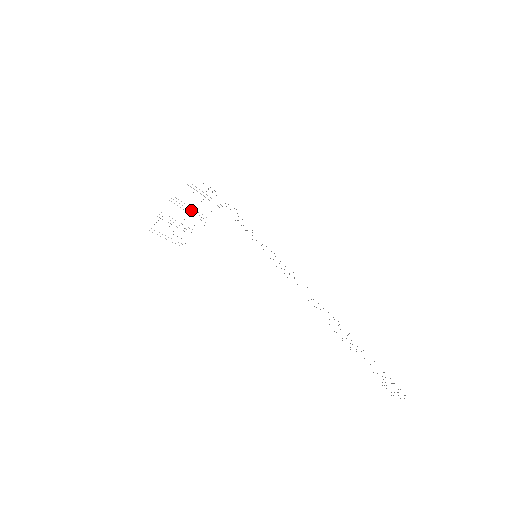
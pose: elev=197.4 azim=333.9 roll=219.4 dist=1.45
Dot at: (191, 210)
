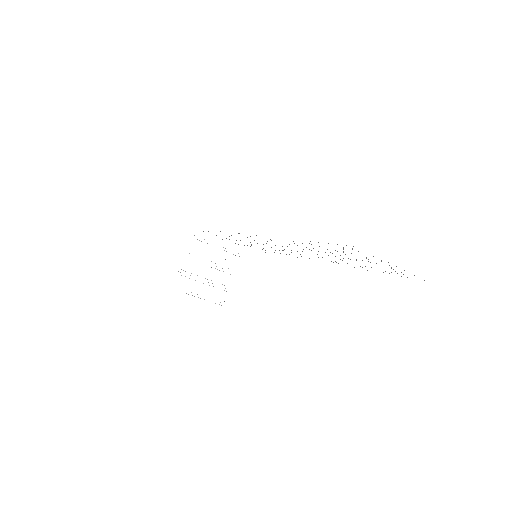
Dot at: occluded
